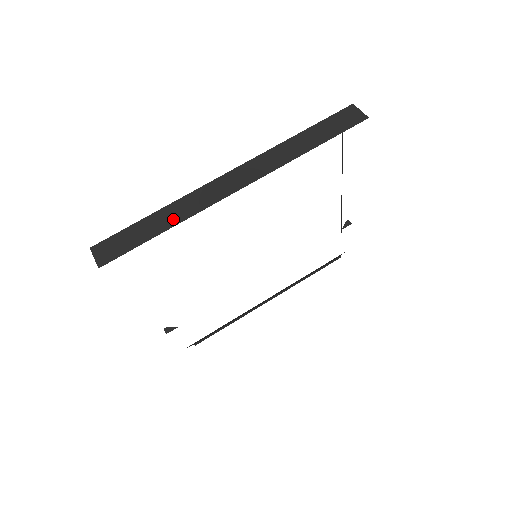
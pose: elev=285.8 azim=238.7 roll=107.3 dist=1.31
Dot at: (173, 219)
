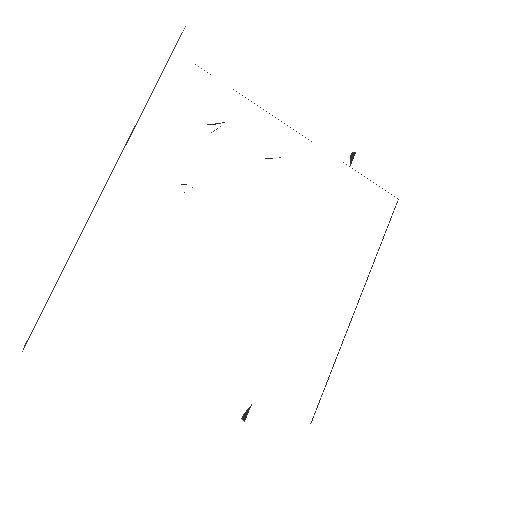
Dot at: occluded
